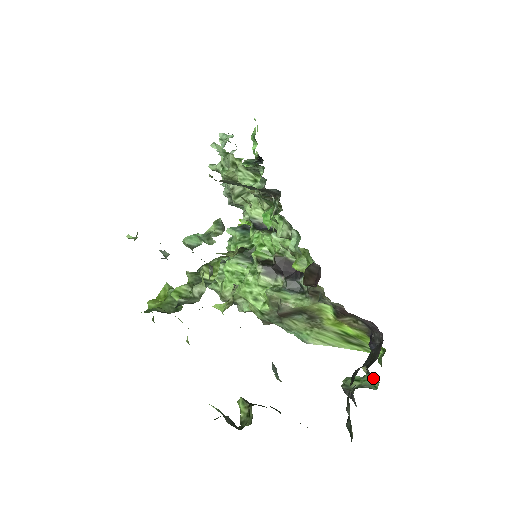
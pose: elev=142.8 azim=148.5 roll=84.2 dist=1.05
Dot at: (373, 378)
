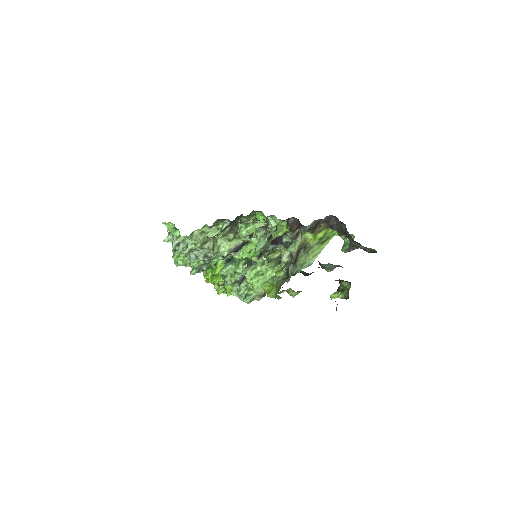
Dot at: occluded
